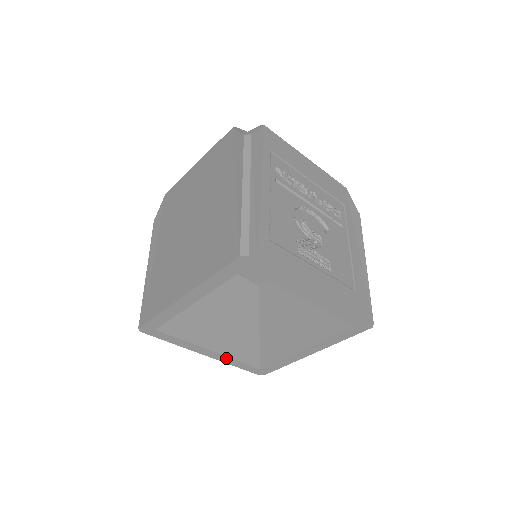
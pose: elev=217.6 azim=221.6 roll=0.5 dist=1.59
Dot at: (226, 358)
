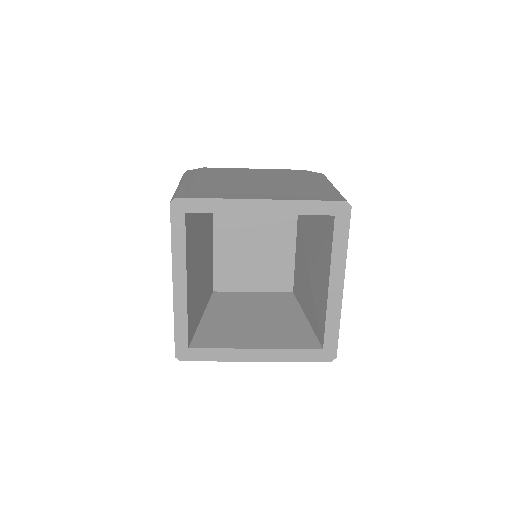
Dot at: (184, 305)
